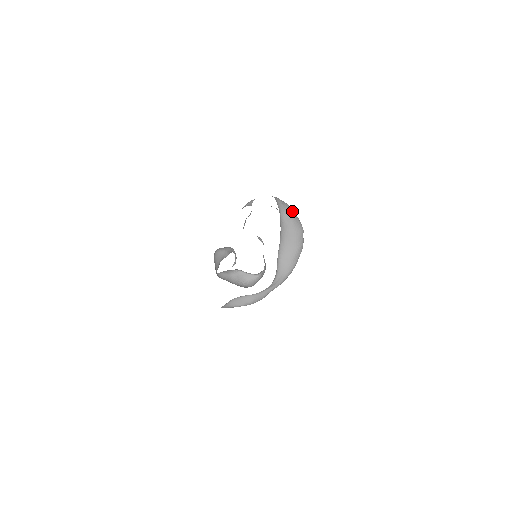
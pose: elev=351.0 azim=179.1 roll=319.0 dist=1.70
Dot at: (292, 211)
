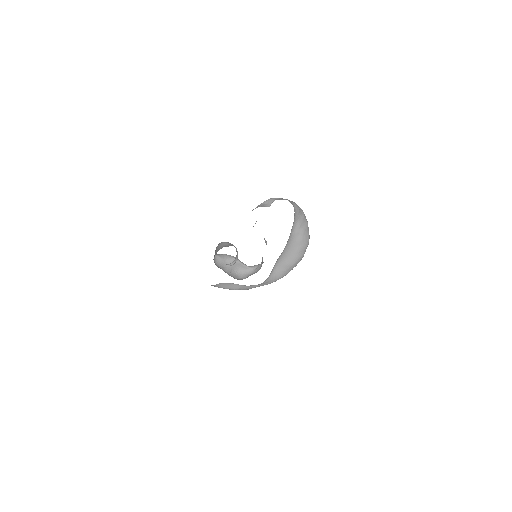
Dot at: (306, 222)
